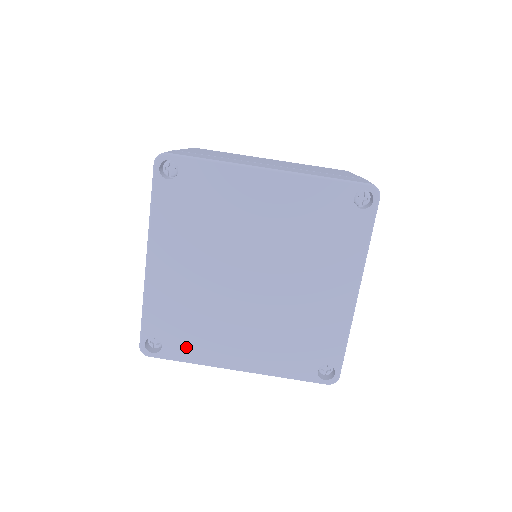
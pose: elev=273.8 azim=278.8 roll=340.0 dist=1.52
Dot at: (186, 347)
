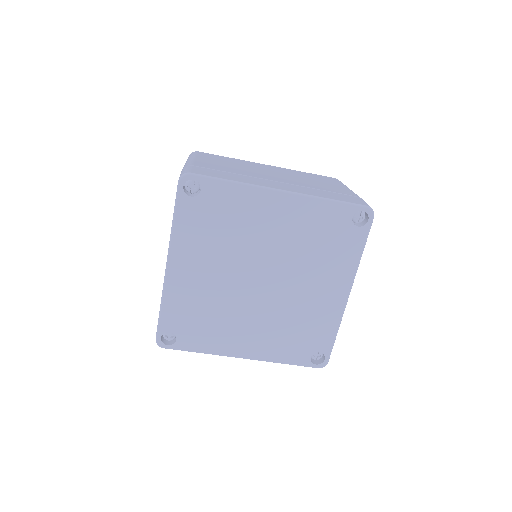
Dot at: (198, 340)
